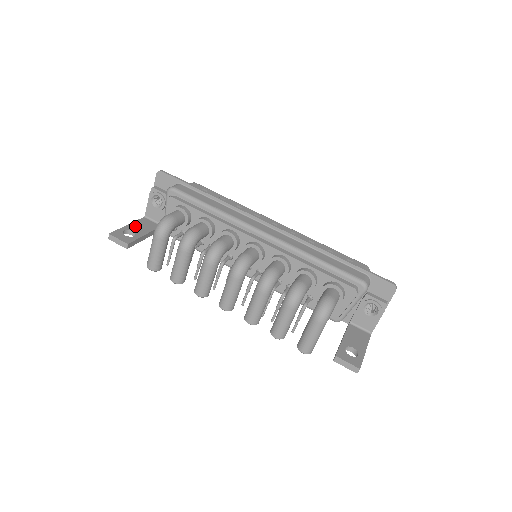
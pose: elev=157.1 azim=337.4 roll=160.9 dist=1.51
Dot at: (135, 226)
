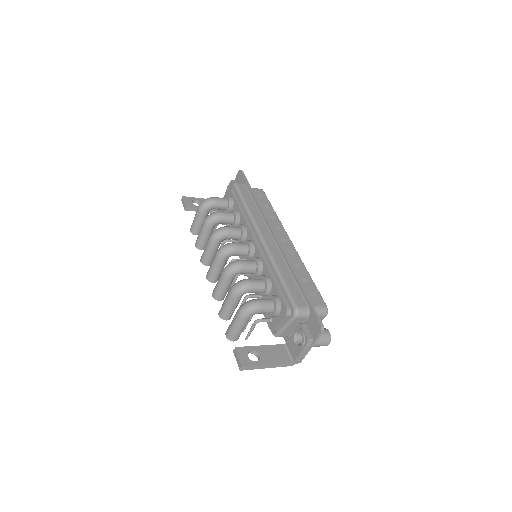
Dot at: occluded
